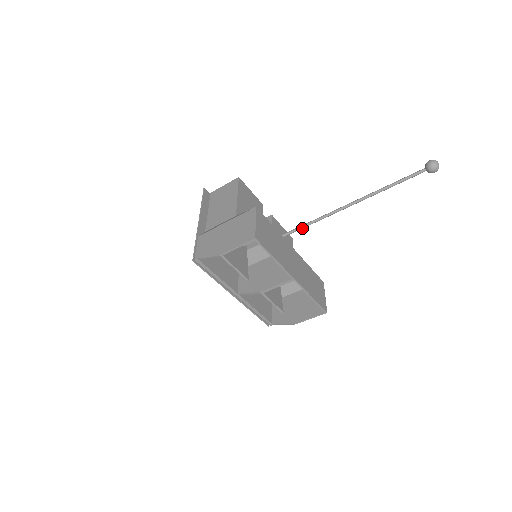
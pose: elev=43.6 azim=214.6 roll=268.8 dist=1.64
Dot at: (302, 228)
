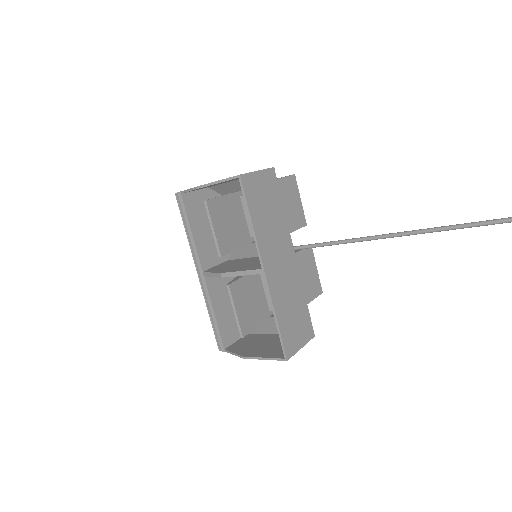
Dot at: (323, 245)
